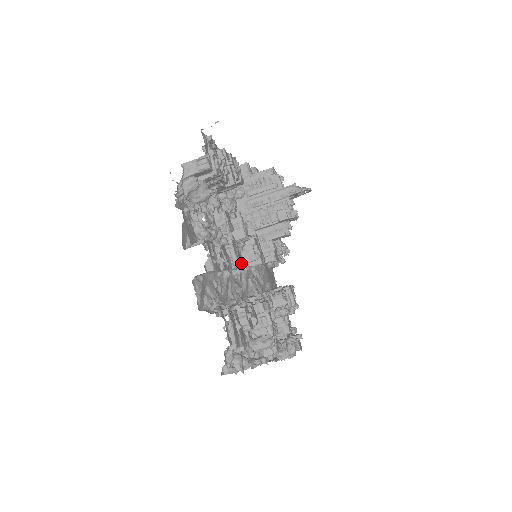
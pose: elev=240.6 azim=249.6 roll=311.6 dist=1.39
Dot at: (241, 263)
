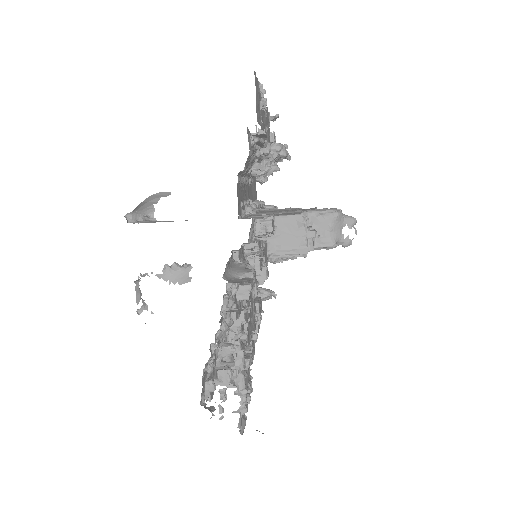
Dot at: occluded
